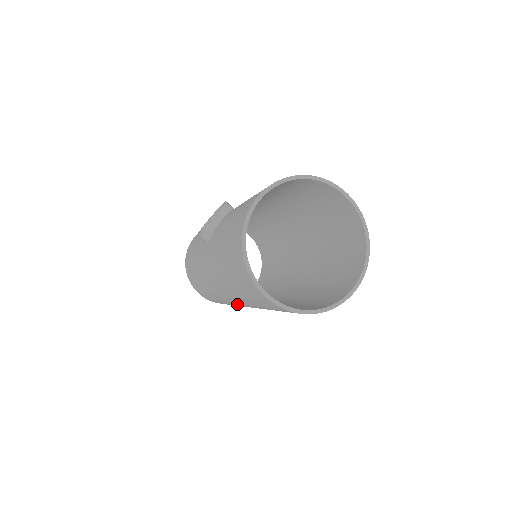
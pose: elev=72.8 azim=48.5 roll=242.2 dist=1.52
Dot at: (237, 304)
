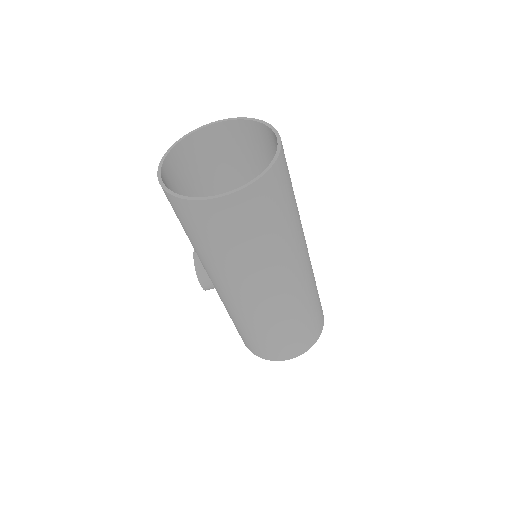
Dot at: (278, 294)
